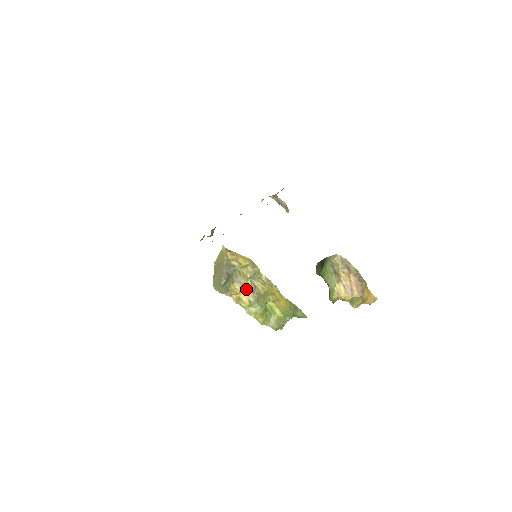
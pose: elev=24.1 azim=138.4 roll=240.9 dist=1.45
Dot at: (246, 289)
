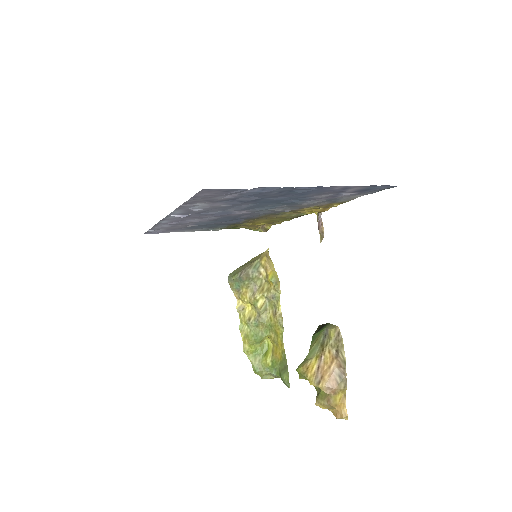
Dot at: (254, 304)
